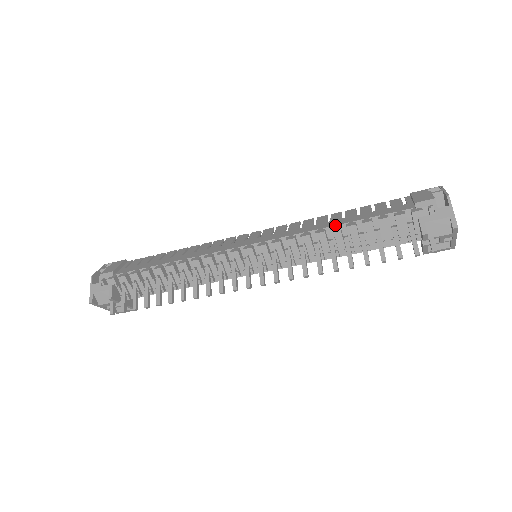
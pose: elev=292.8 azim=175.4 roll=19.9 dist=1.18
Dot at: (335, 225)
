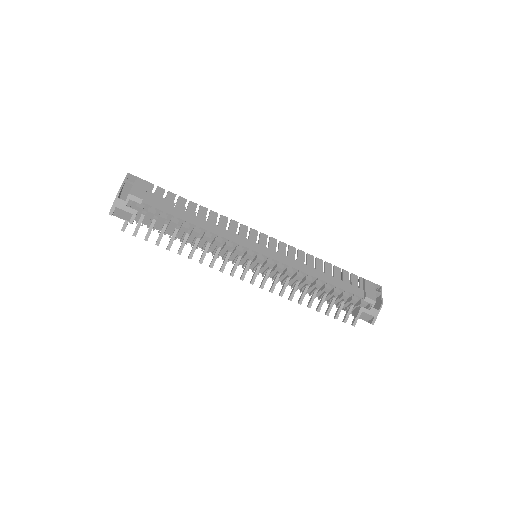
Dot at: (319, 279)
